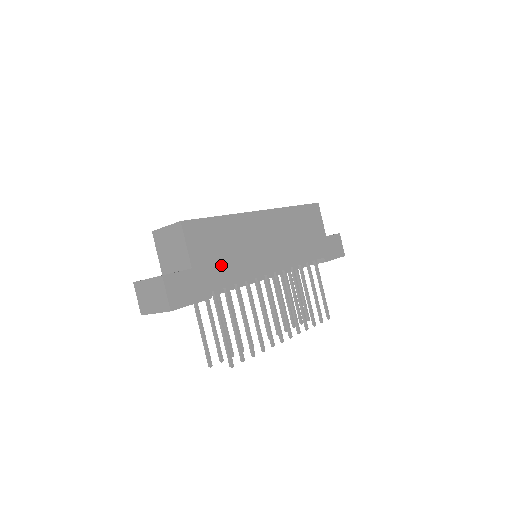
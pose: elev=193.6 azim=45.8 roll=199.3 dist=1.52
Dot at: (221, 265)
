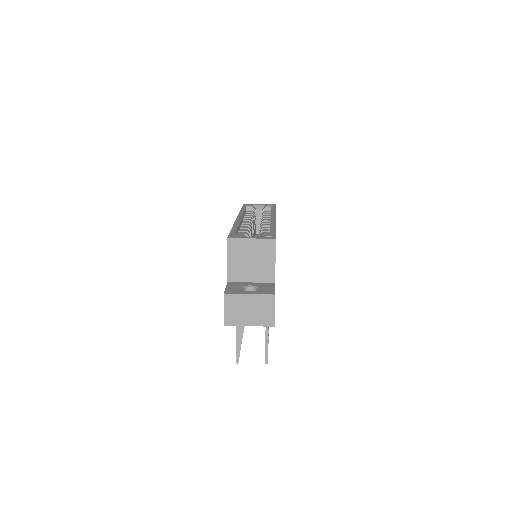
Dot at: occluded
